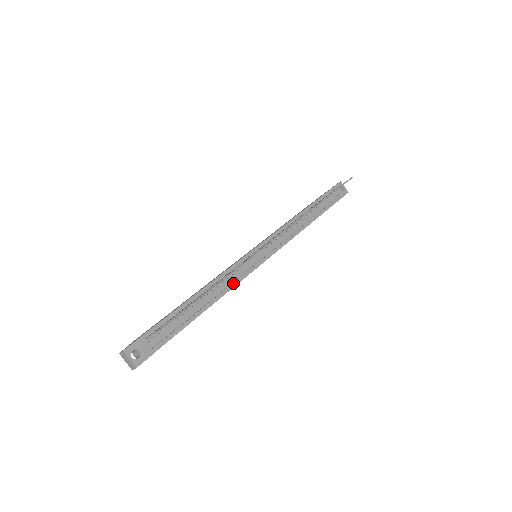
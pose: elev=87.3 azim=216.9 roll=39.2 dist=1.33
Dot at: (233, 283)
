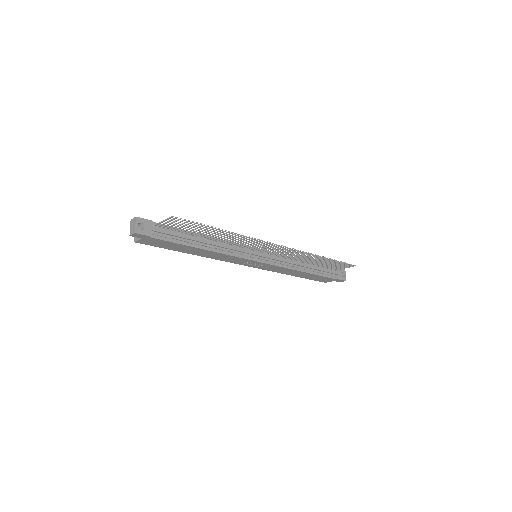
Dot at: (230, 252)
